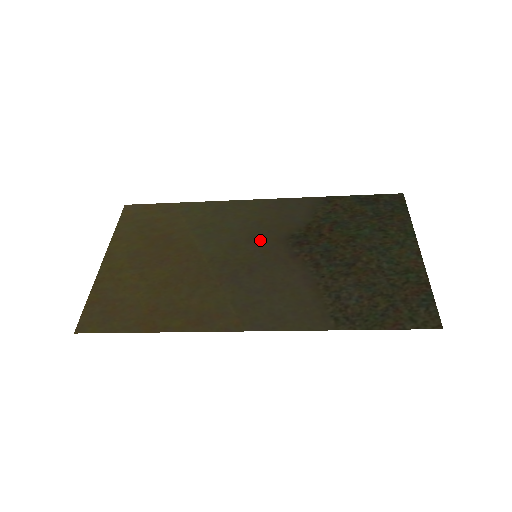
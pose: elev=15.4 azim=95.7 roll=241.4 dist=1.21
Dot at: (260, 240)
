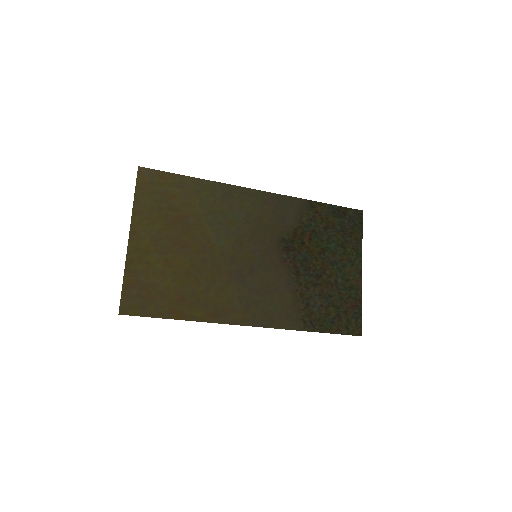
Dot at: (259, 239)
